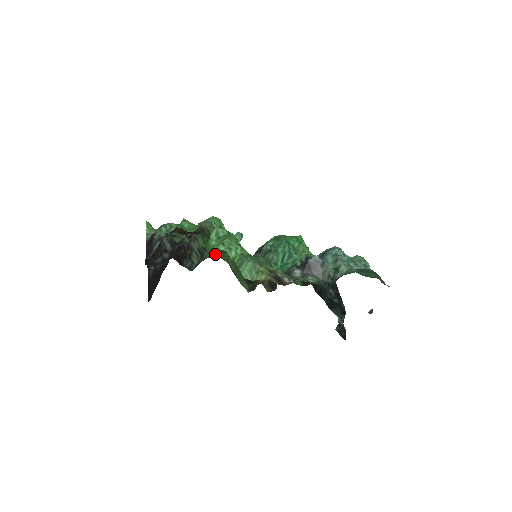
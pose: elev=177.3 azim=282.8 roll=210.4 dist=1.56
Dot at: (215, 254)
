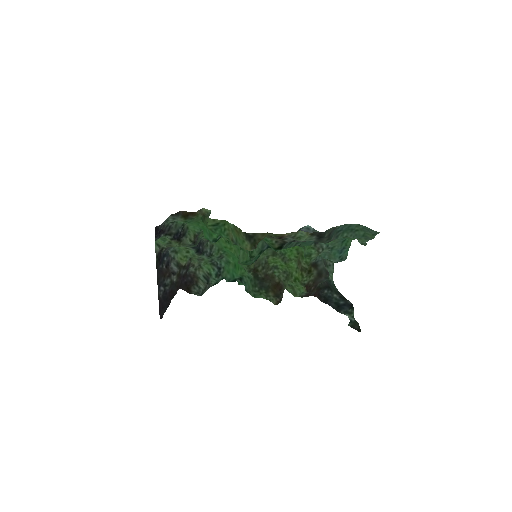
Dot at: (217, 234)
